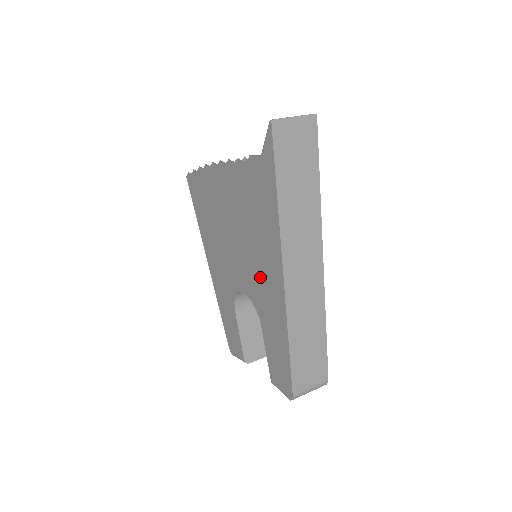
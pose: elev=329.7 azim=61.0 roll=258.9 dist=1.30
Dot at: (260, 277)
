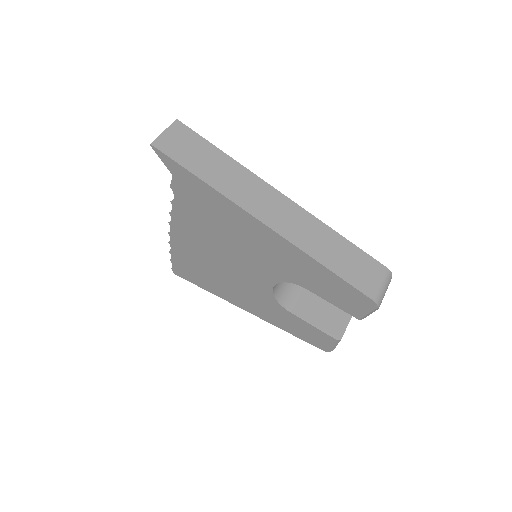
Dot at: (263, 254)
